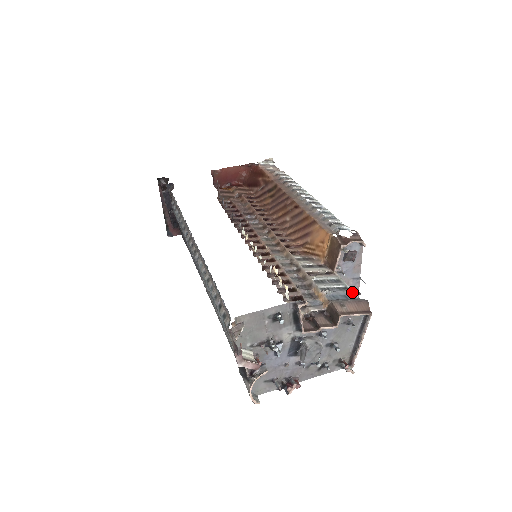
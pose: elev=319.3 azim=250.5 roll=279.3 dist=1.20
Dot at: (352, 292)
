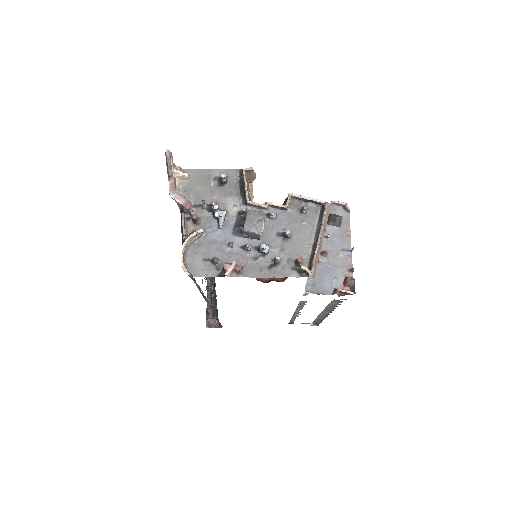
Dot at: occluded
